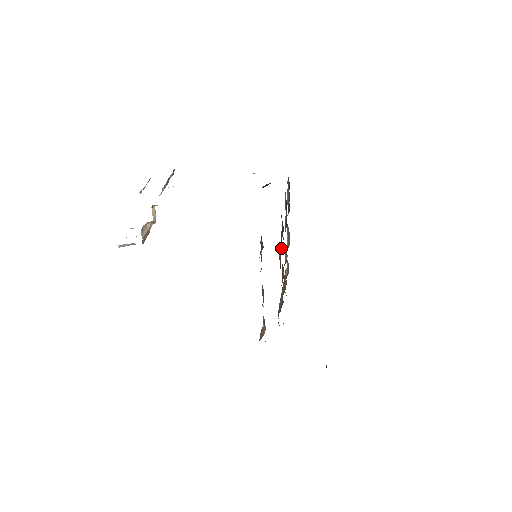
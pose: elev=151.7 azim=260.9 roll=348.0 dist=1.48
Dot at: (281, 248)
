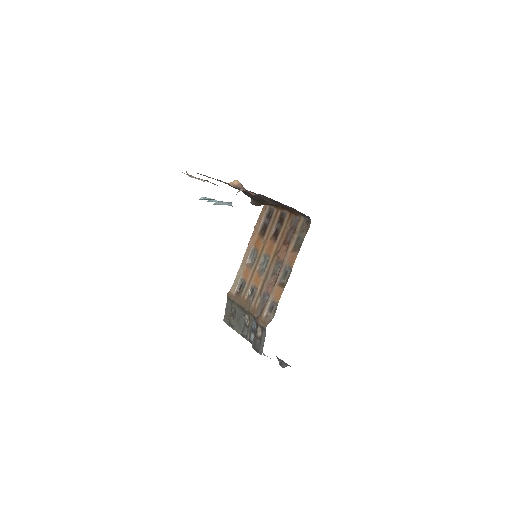
Dot at: (283, 248)
